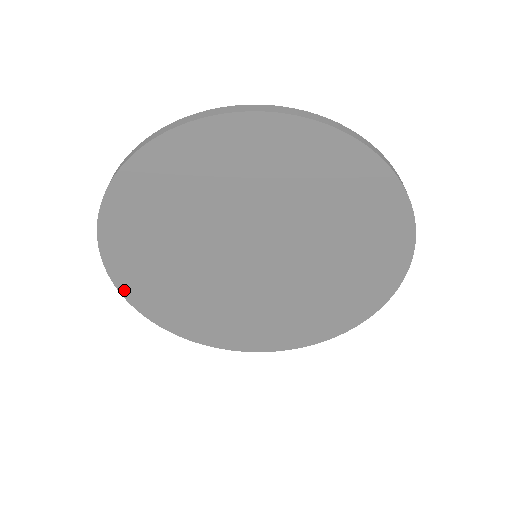
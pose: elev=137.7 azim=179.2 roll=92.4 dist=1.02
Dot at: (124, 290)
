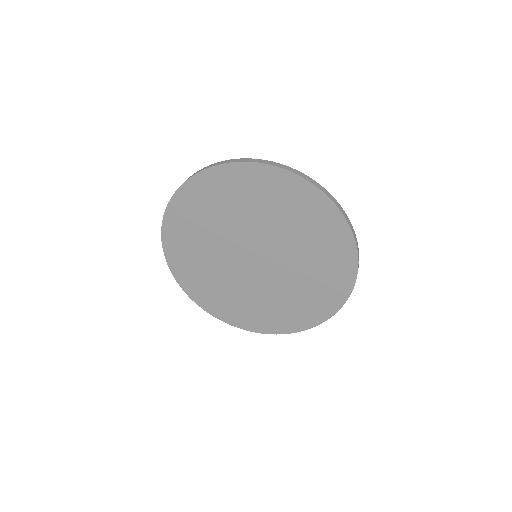
Dot at: (165, 243)
